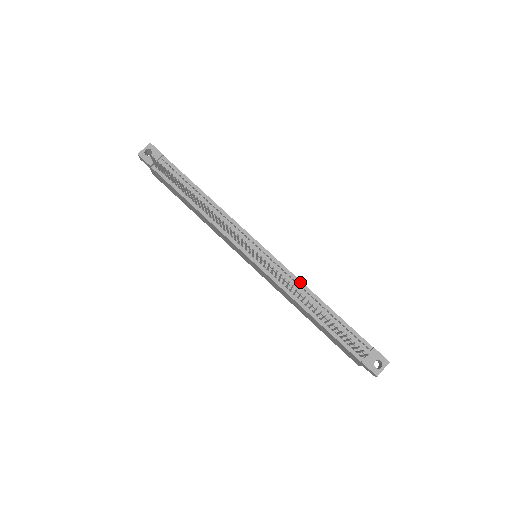
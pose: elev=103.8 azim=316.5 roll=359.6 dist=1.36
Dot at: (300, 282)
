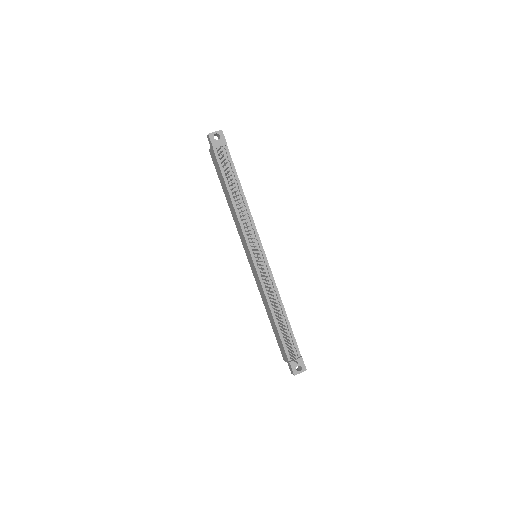
Dot at: (277, 291)
